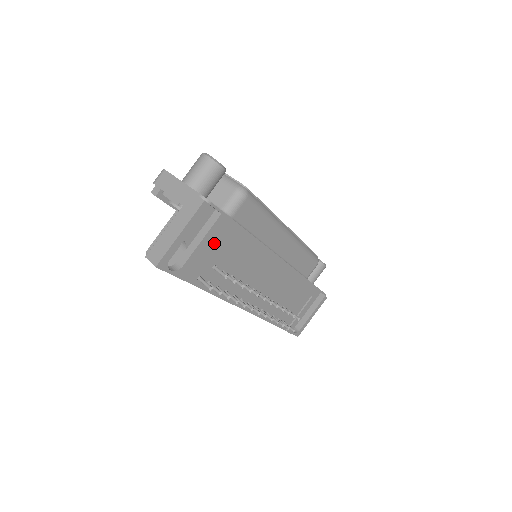
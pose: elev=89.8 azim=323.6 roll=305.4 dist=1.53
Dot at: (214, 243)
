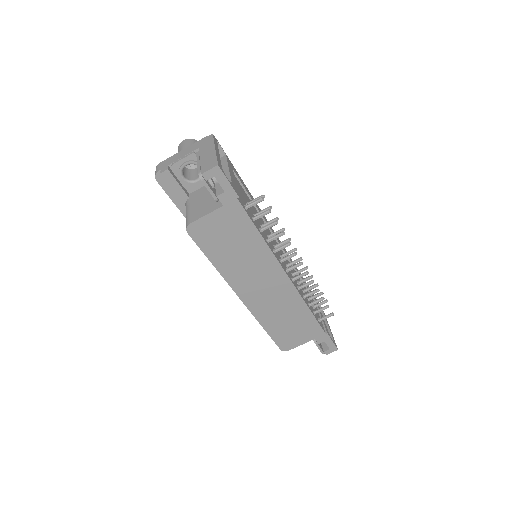
Dot at: occluded
